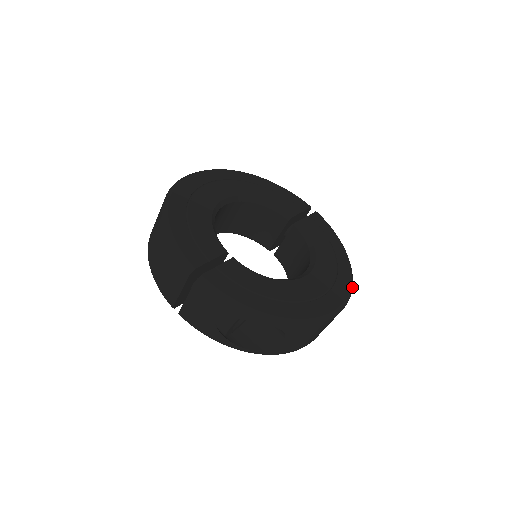
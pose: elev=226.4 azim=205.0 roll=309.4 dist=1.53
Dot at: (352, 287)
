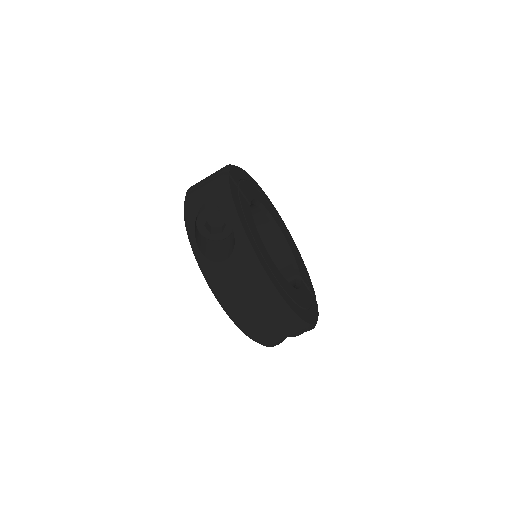
Dot at: (300, 323)
